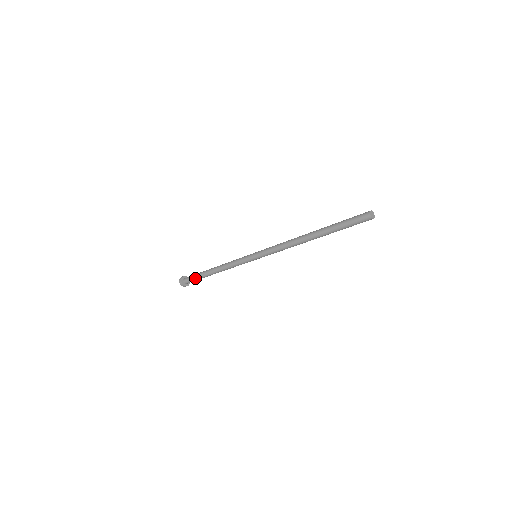
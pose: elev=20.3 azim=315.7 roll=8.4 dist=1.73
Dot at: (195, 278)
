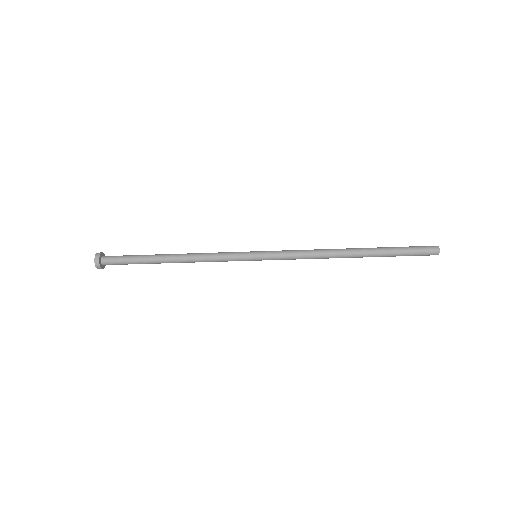
Dot at: occluded
